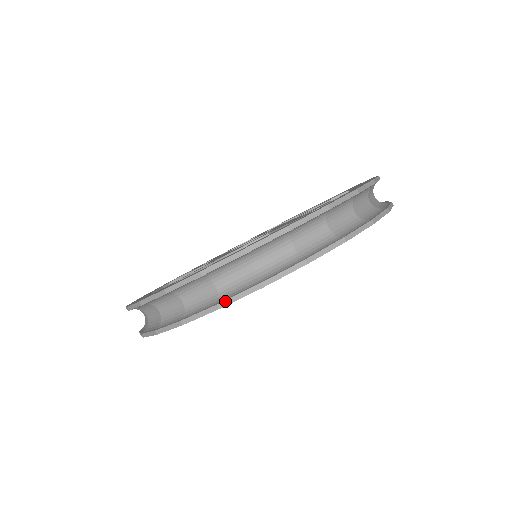
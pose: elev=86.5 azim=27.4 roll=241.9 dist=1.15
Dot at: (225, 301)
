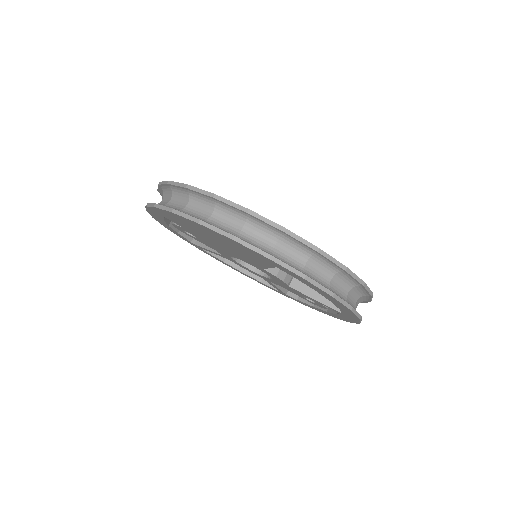
Dot at: (338, 296)
